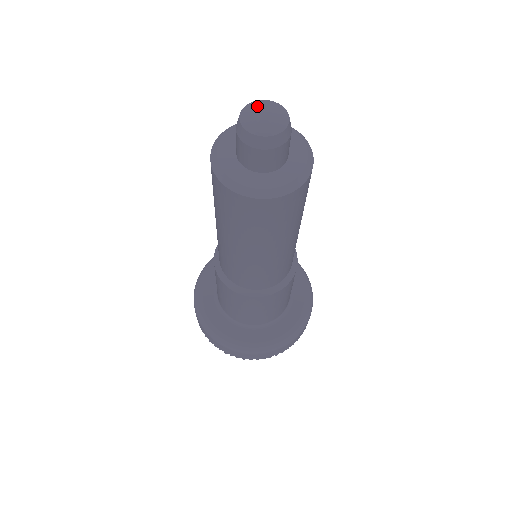
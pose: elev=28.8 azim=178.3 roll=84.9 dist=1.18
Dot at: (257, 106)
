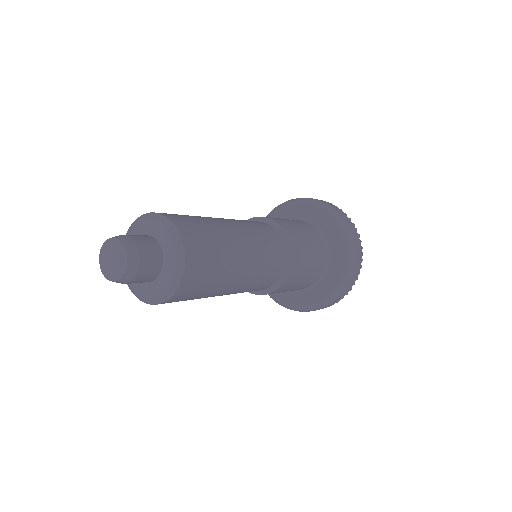
Dot at: (105, 250)
